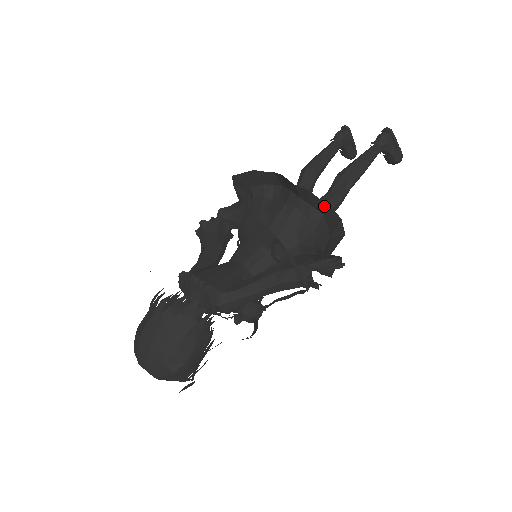
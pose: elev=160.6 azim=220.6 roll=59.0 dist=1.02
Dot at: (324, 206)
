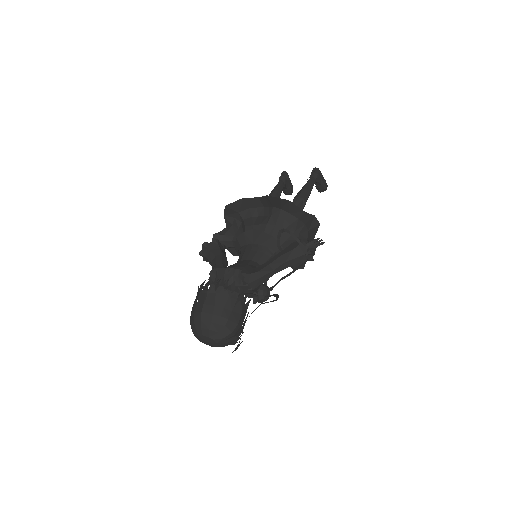
Dot at: (299, 211)
